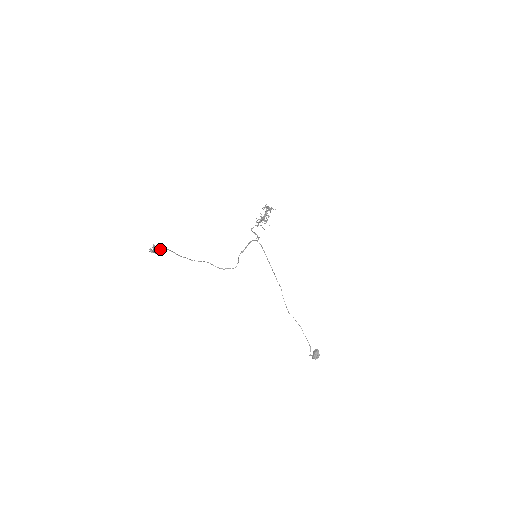
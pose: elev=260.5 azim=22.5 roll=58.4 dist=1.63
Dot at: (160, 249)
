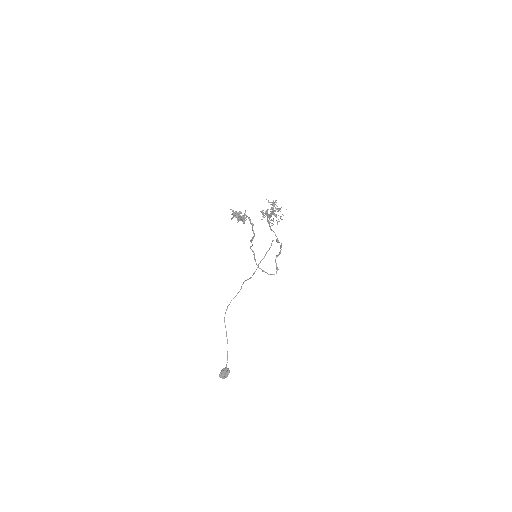
Dot at: occluded
